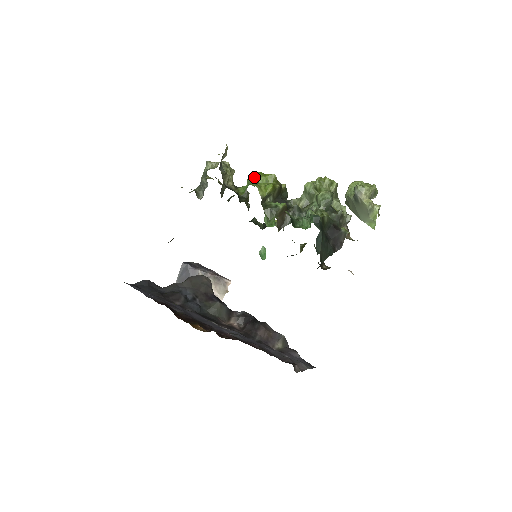
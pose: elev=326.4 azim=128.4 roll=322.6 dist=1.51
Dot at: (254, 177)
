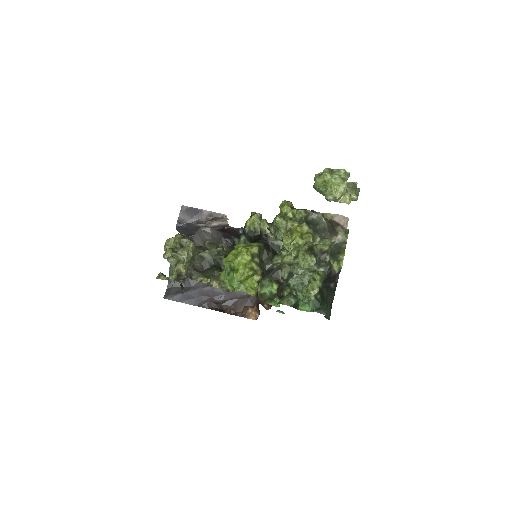
Dot at: (226, 262)
